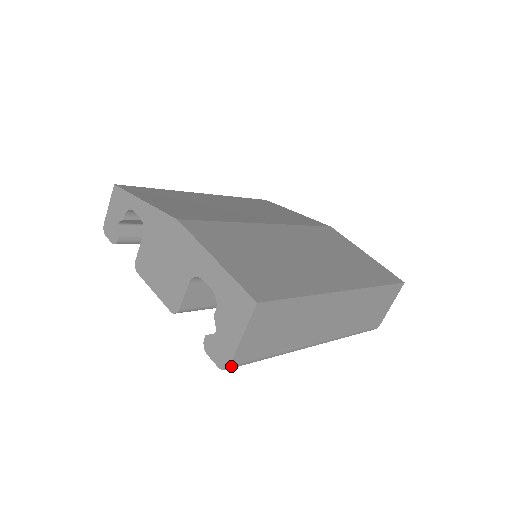
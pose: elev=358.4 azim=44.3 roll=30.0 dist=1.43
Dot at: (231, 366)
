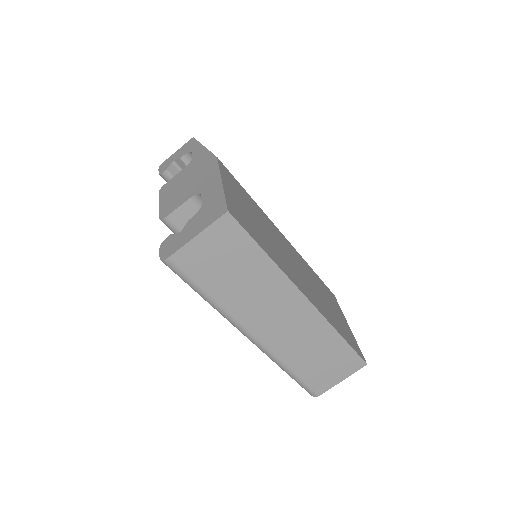
Dot at: (170, 260)
